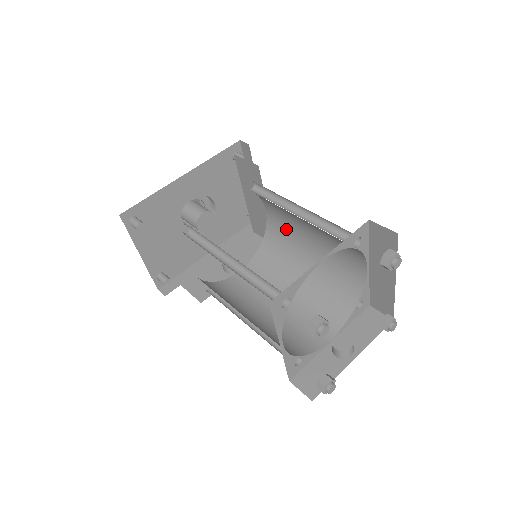
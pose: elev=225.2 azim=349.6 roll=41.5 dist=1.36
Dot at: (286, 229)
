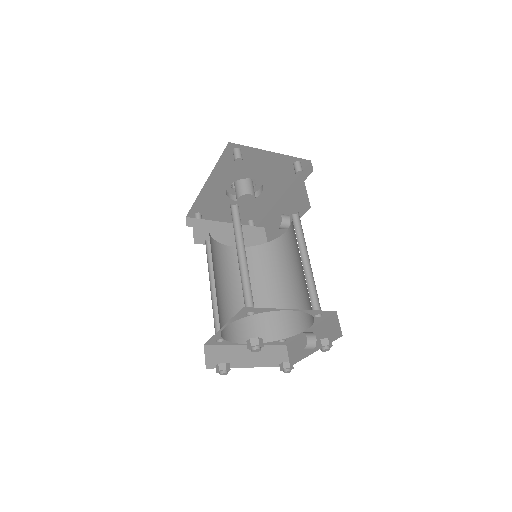
Dot at: occluded
